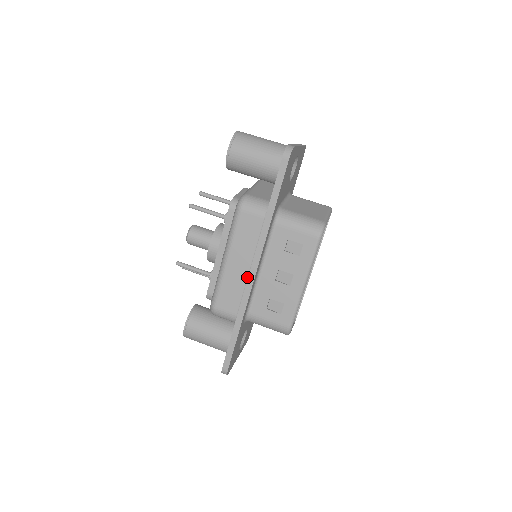
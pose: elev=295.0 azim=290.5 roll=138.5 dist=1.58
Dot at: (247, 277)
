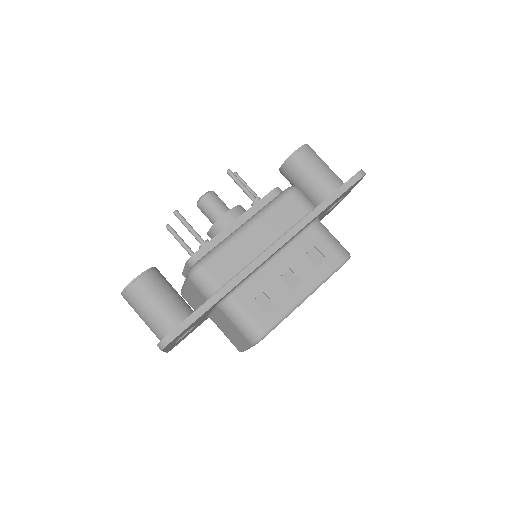
Dot at: (258, 255)
